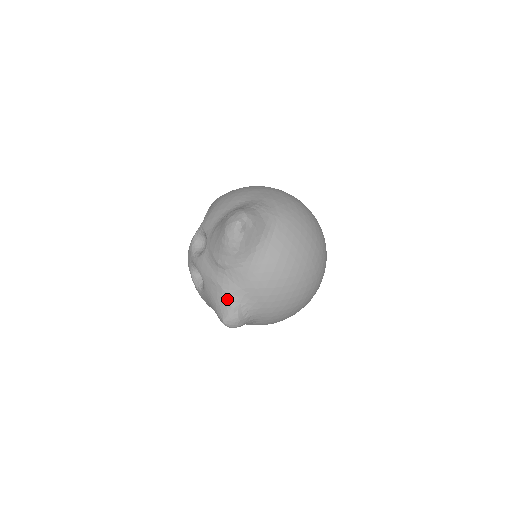
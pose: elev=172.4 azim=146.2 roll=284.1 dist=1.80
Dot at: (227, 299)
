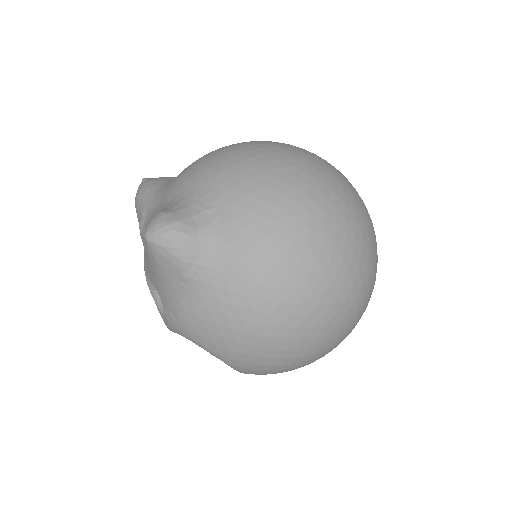
Dot at: occluded
